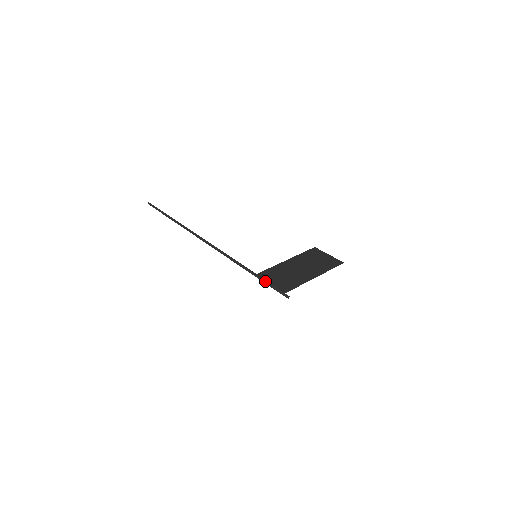
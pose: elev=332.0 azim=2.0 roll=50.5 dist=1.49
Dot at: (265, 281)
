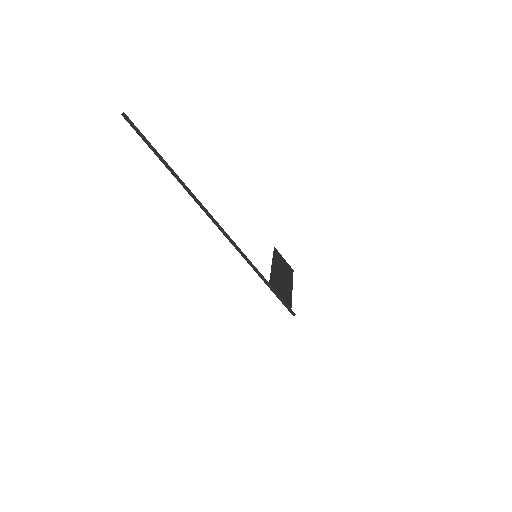
Dot at: (279, 295)
